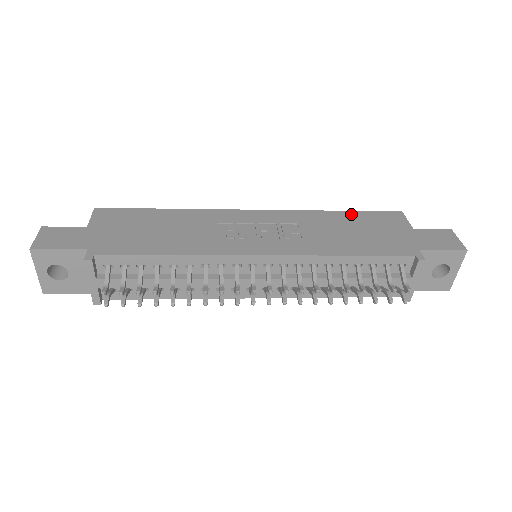
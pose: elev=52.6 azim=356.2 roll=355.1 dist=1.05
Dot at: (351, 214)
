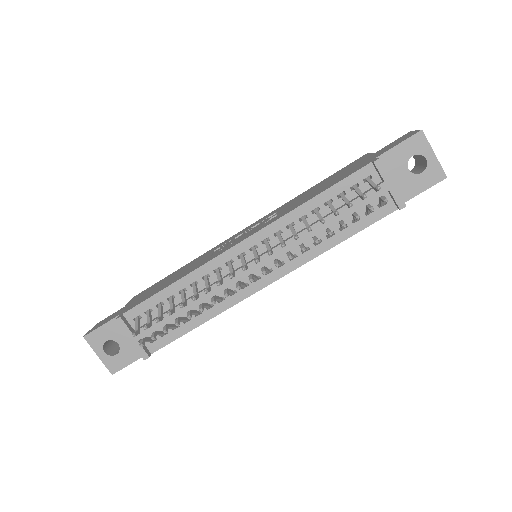
Dot at: (322, 181)
